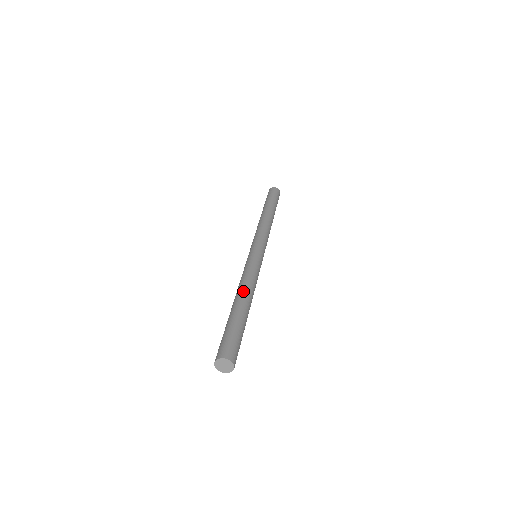
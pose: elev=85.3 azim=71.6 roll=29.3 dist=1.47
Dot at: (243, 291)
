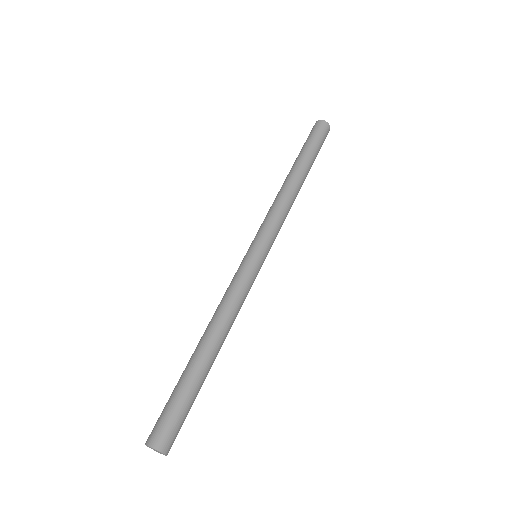
Dot at: (213, 330)
